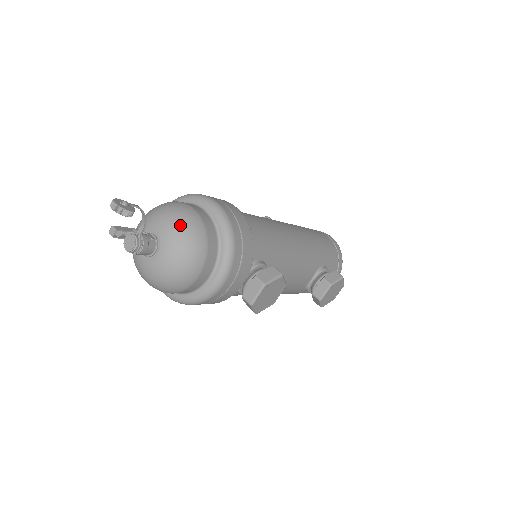
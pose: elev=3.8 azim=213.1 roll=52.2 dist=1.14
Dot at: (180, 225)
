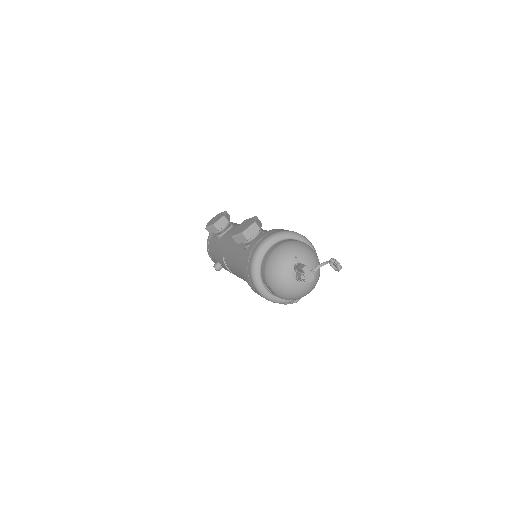
Dot at: occluded
